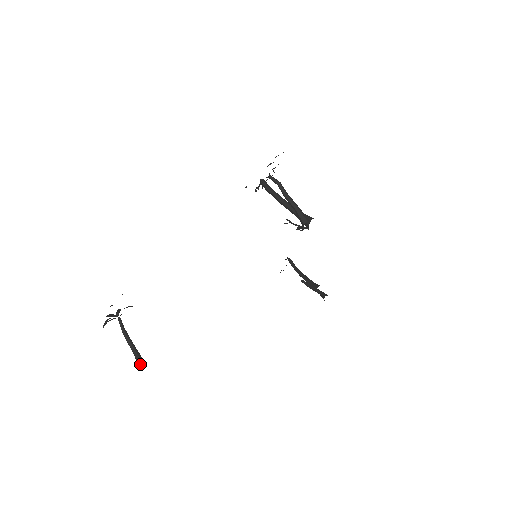
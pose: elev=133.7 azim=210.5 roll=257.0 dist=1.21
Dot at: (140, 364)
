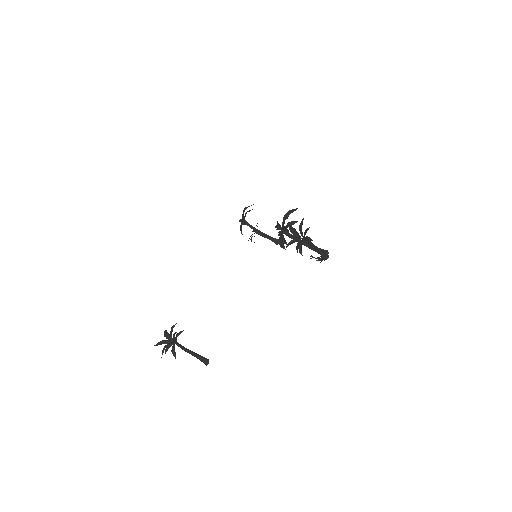
Dot at: (206, 362)
